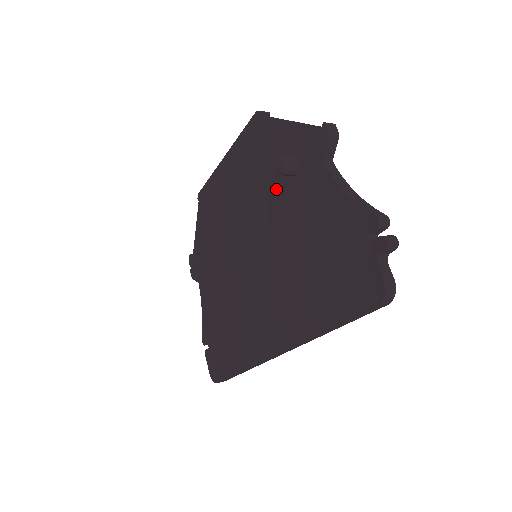
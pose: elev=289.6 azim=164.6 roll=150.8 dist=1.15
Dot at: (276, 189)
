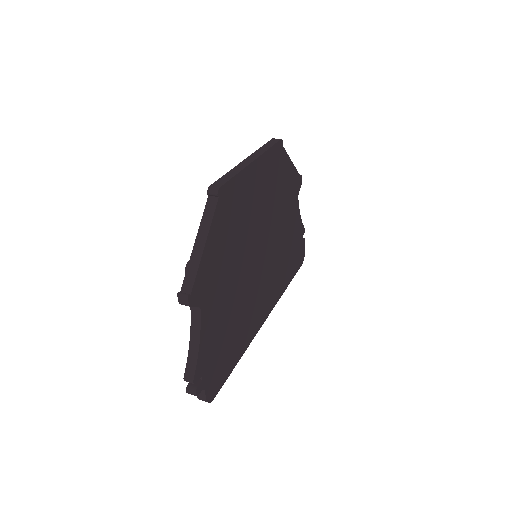
Dot at: occluded
